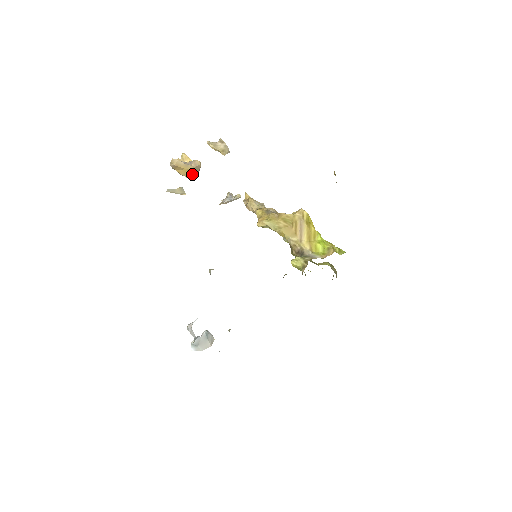
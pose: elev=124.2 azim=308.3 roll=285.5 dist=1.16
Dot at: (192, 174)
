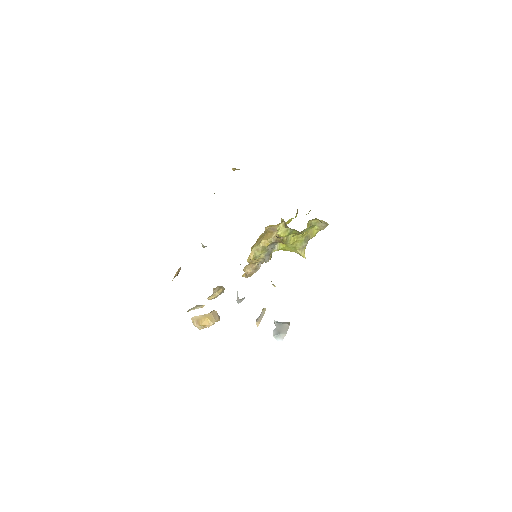
Dot at: (215, 319)
